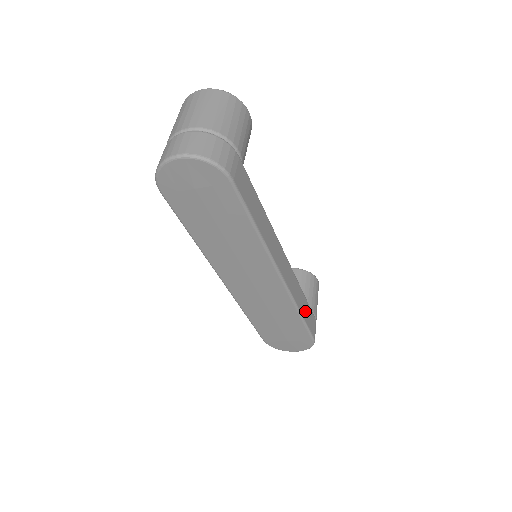
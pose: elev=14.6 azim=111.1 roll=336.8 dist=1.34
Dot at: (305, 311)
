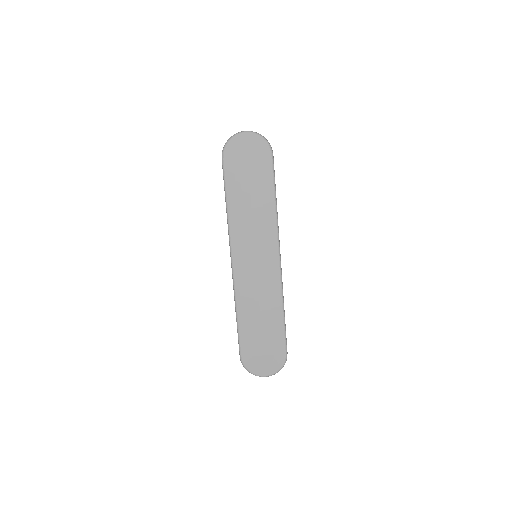
Dot at: occluded
